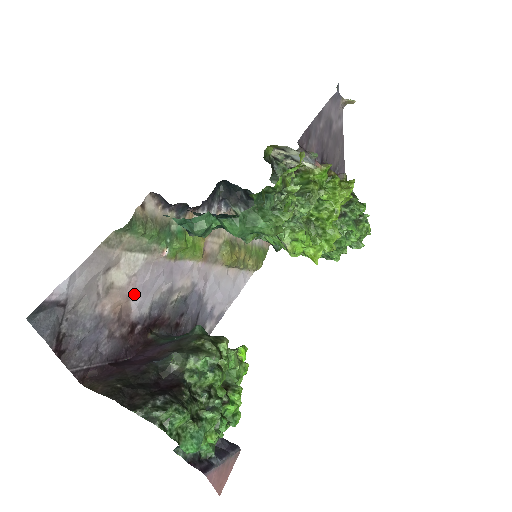
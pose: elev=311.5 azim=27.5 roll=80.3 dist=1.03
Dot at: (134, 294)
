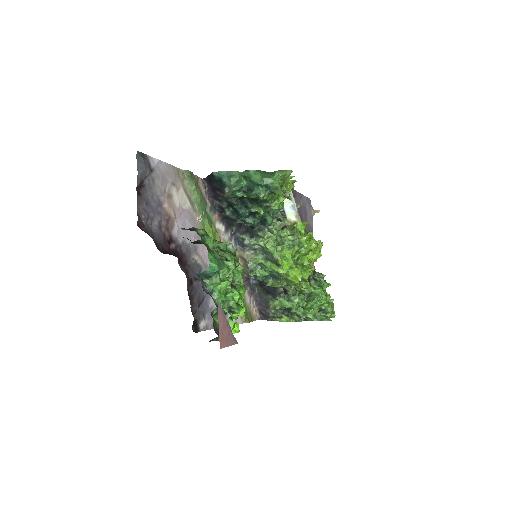
Dot at: (178, 219)
